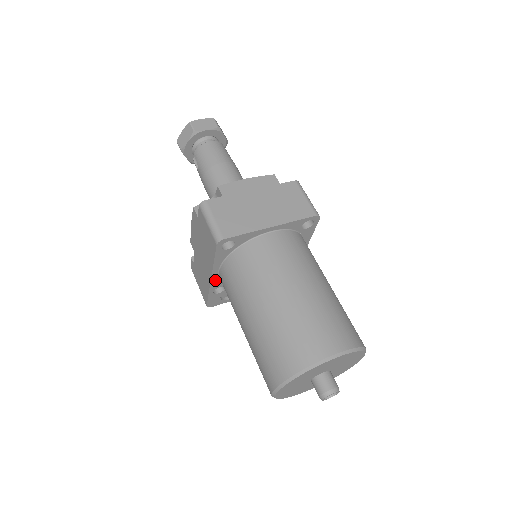
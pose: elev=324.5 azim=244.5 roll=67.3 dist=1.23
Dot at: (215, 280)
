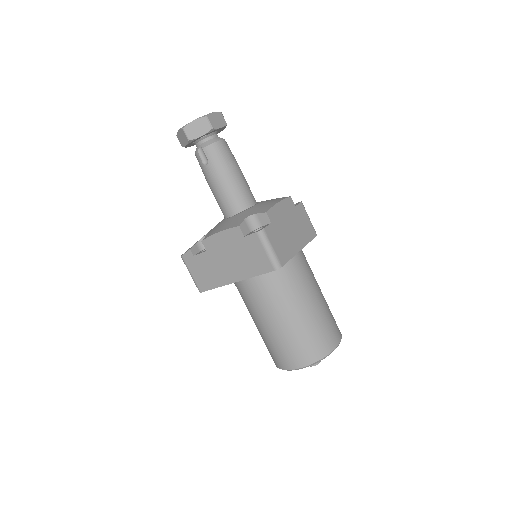
Dot at: (234, 281)
